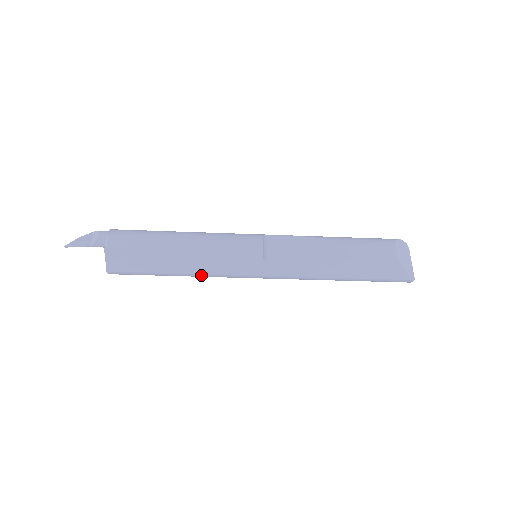
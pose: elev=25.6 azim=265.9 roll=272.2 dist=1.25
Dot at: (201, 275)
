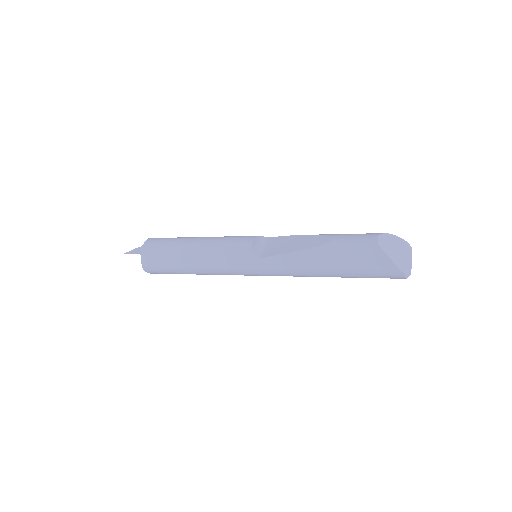
Dot at: (207, 270)
